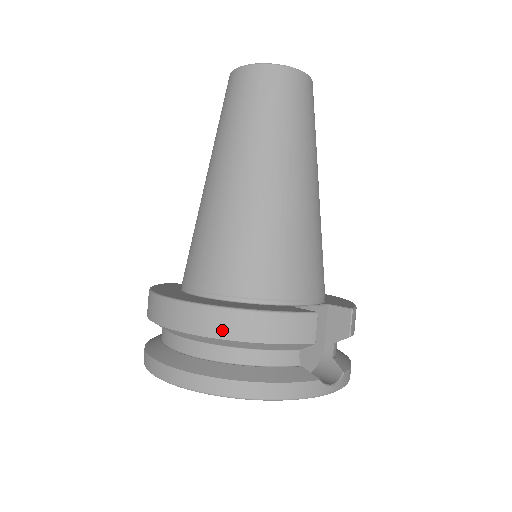
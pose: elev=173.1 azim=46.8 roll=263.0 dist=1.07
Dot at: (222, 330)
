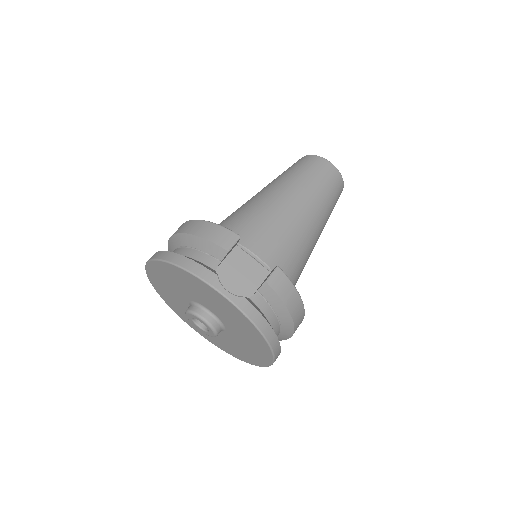
Dot at: (185, 229)
